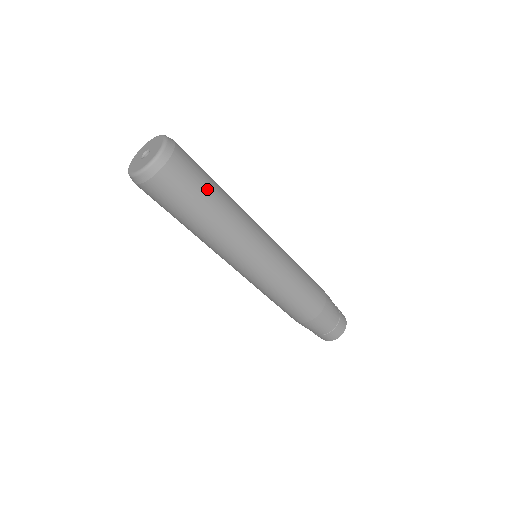
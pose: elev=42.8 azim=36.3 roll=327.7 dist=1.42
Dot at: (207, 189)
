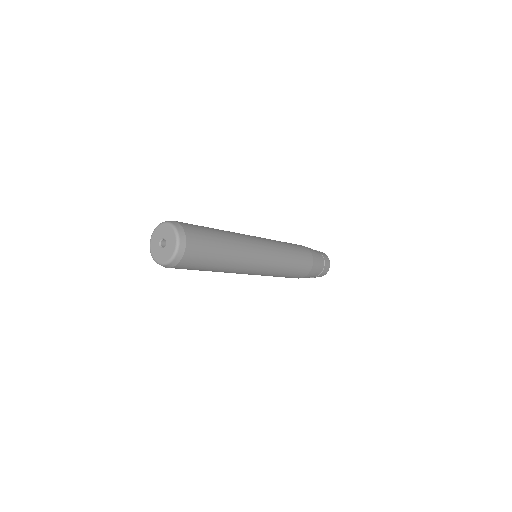
Dot at: (215, 240)
